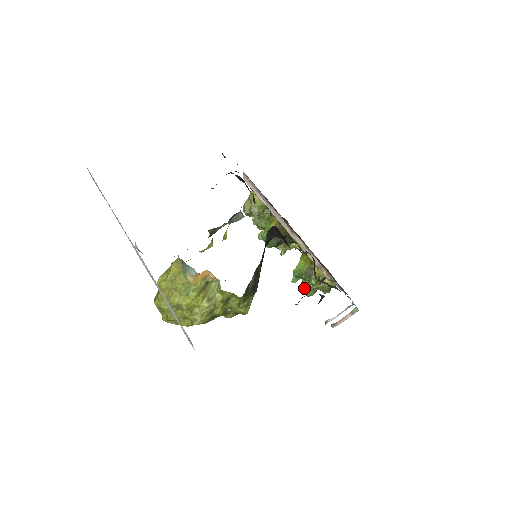
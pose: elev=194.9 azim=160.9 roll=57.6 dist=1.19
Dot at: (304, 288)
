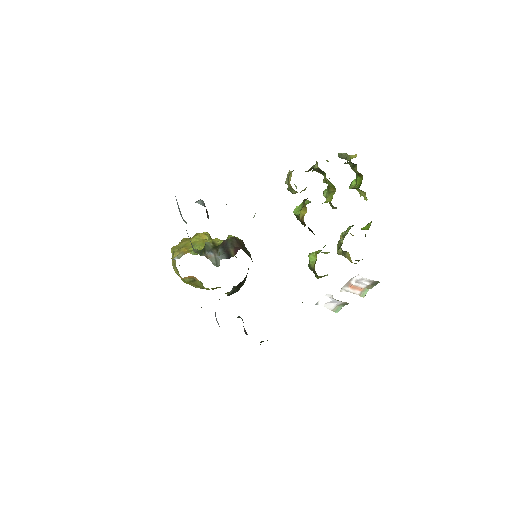
Dot at: (337, 246)
